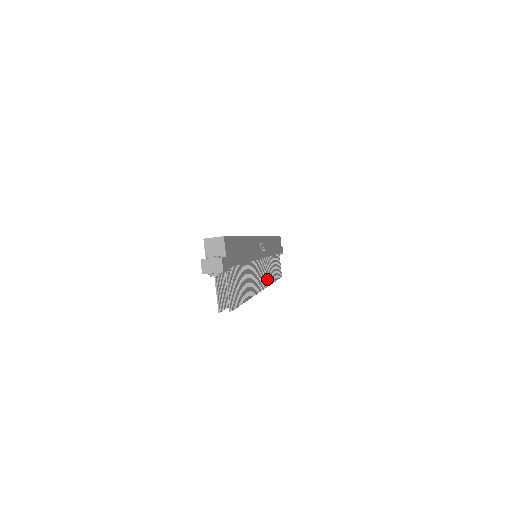
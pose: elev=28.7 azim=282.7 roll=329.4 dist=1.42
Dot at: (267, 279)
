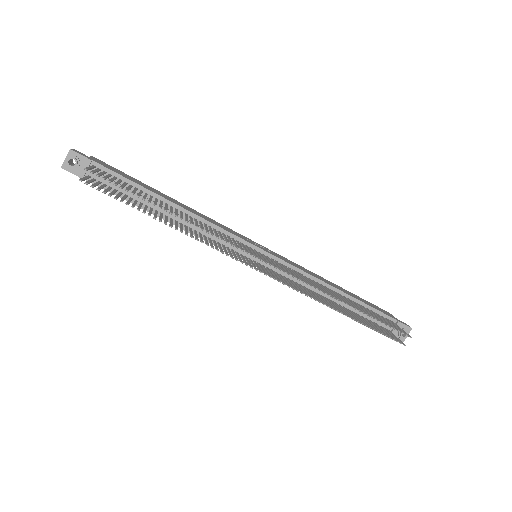
Dot at: (295, 276)
